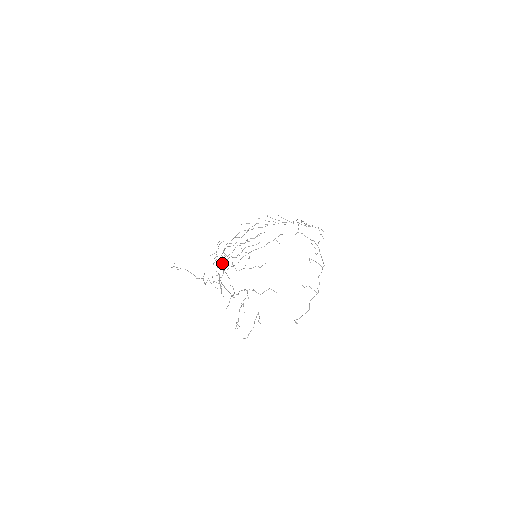
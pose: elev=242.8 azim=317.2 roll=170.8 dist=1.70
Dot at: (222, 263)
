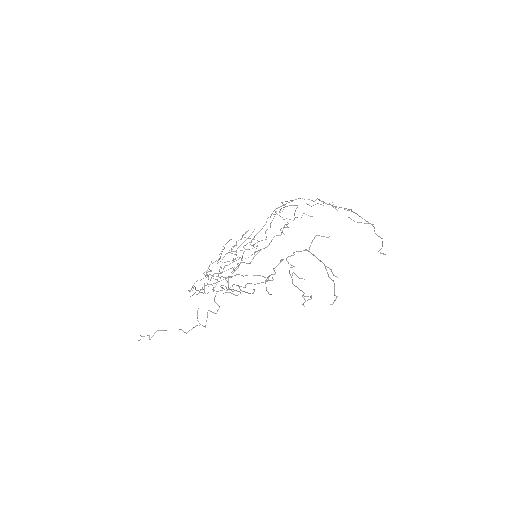
Dot at: (218, 276)
